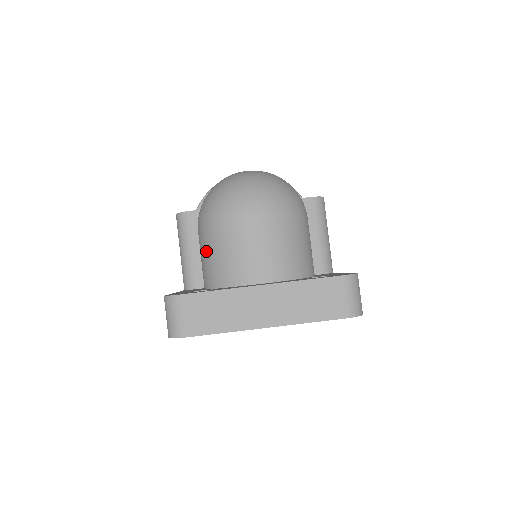
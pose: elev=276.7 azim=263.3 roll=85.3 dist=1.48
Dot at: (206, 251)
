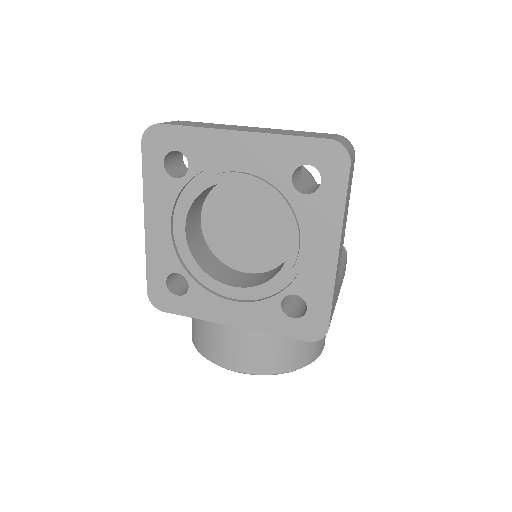
Dot at: occluded
